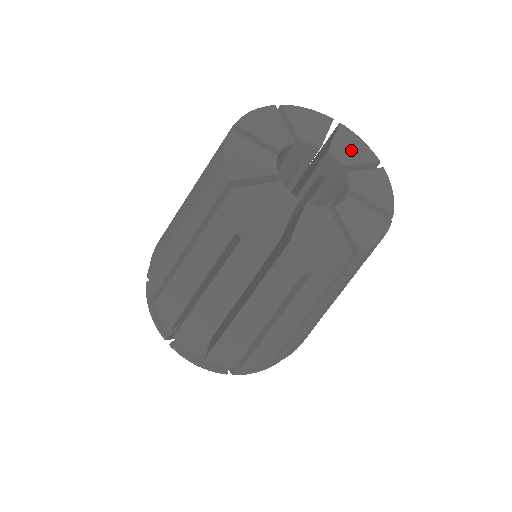
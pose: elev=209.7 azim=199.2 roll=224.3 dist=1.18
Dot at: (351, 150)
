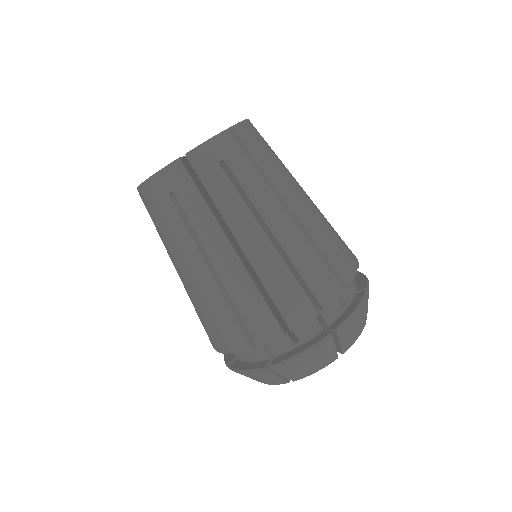
Dot at: occluded
